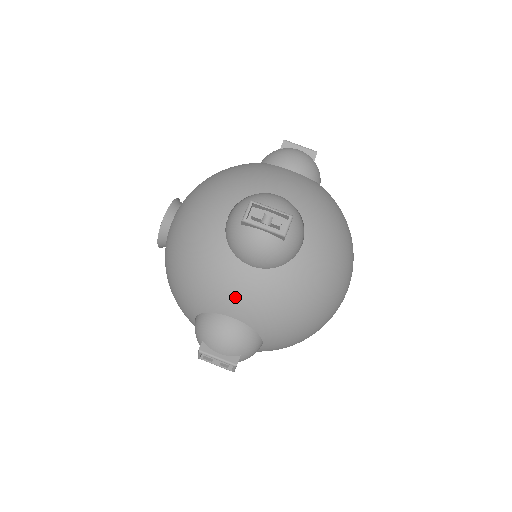
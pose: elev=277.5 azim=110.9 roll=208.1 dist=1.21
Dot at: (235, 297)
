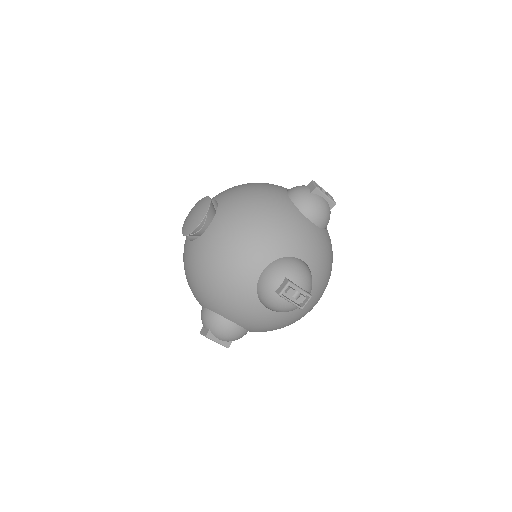
Dot at: occluded
